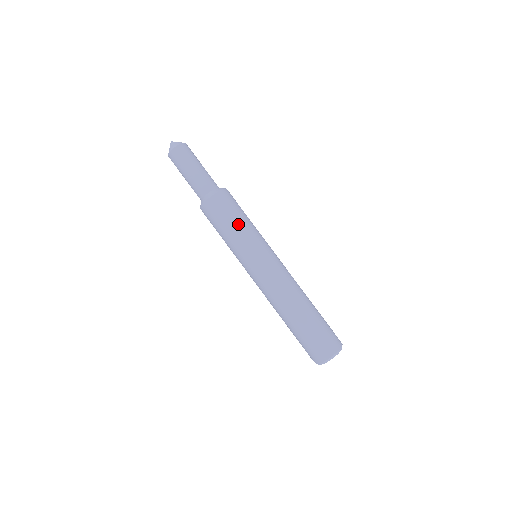
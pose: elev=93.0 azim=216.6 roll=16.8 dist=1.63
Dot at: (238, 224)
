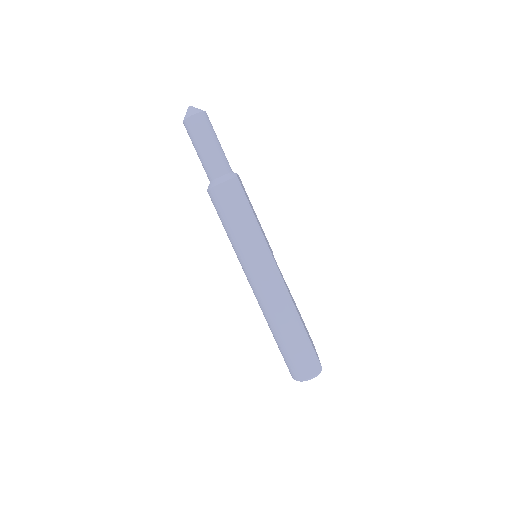
Dot at: (229, 227)
